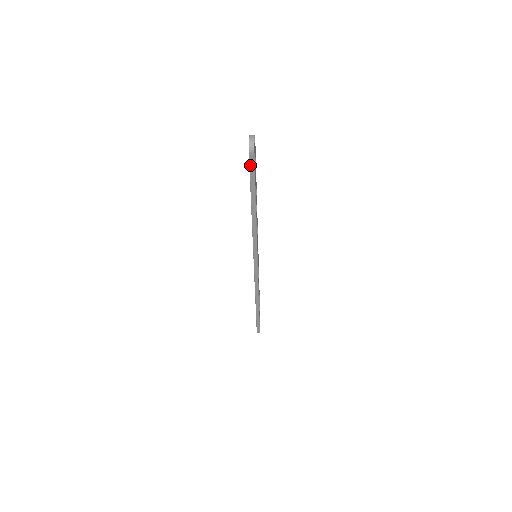
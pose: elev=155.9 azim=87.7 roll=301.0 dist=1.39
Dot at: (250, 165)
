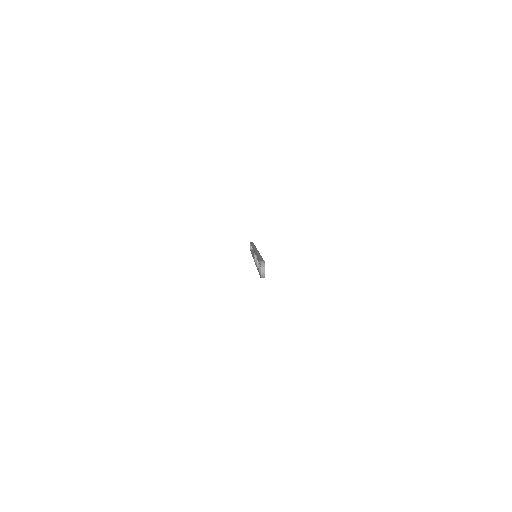
Dot at: occluded
